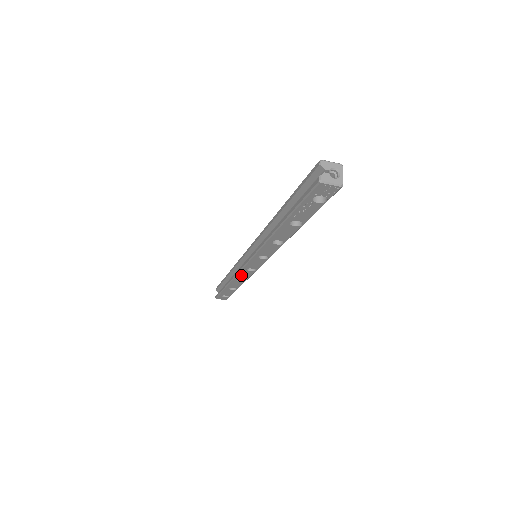
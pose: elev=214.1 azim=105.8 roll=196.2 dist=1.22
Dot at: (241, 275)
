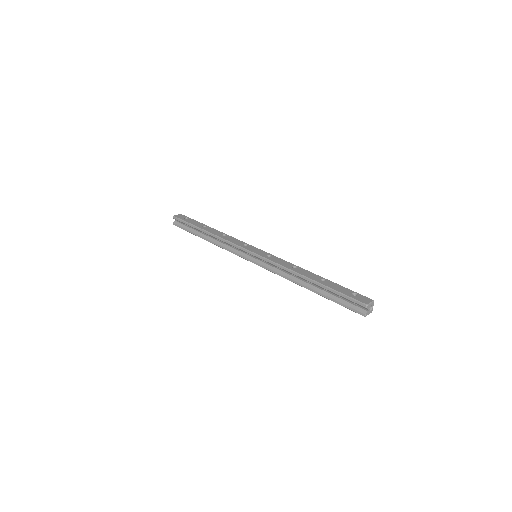
Dot at: occluded
